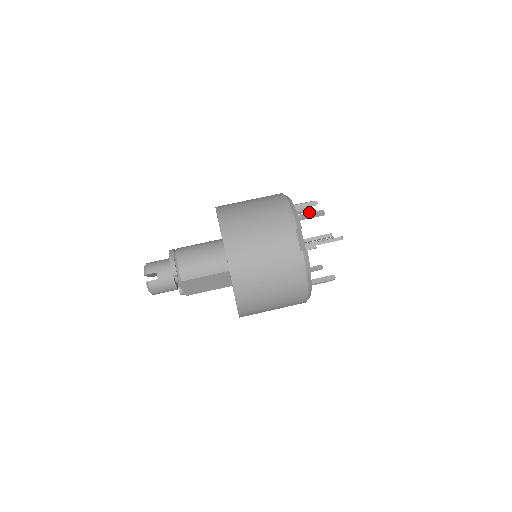
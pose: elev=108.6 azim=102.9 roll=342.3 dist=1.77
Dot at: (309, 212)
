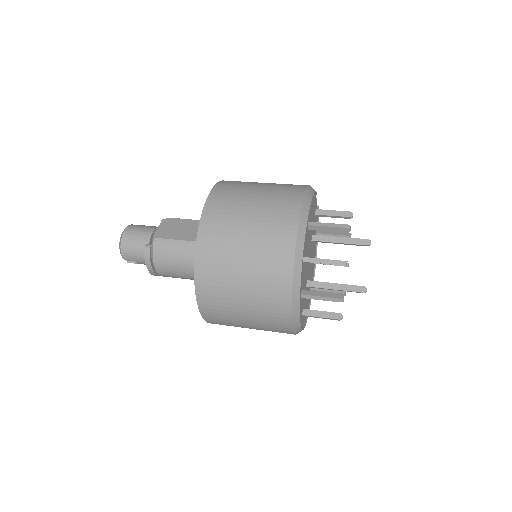
Dot at: occluded
